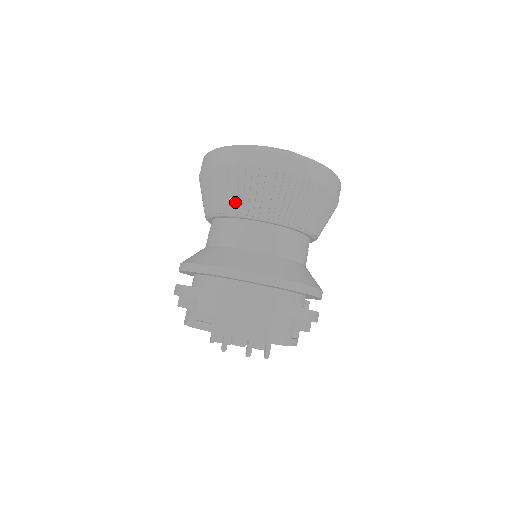
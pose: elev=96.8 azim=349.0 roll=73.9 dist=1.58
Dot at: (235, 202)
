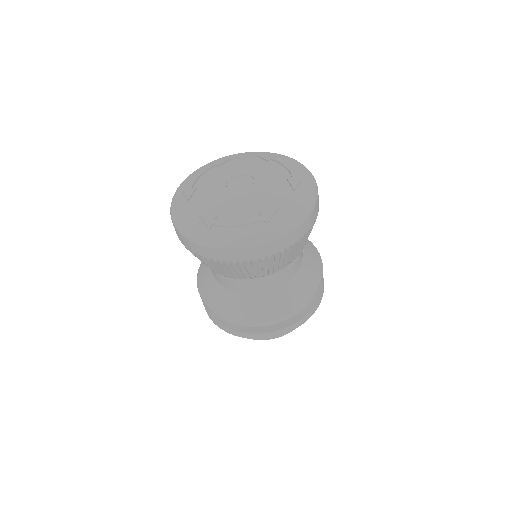
Dot at: (235, 275)
